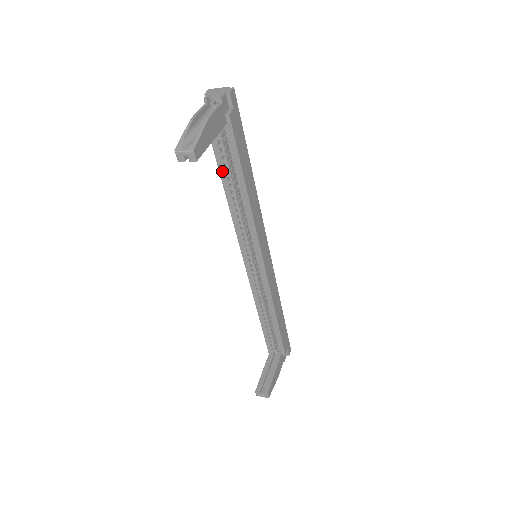
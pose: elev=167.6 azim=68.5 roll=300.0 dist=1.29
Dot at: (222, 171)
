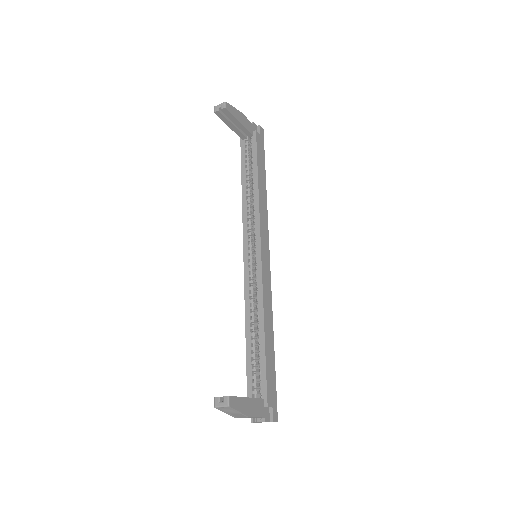
Dot at: (243, 172)
